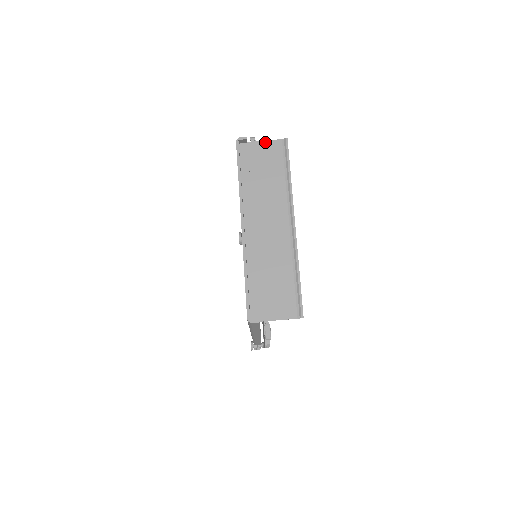
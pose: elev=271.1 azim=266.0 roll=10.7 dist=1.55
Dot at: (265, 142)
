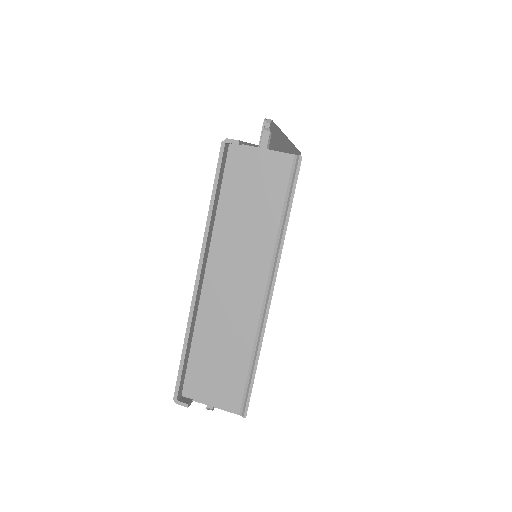
Dot at: (268, 152)
